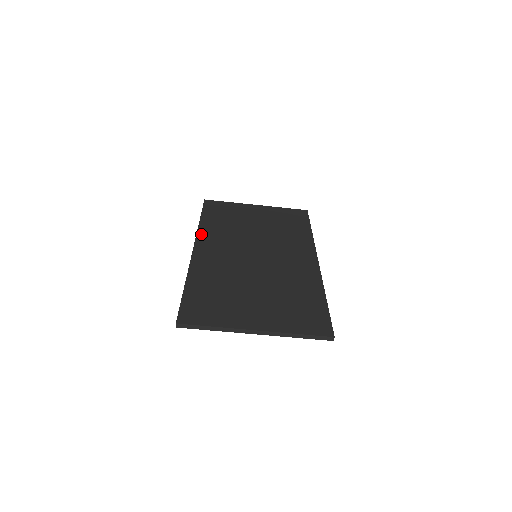
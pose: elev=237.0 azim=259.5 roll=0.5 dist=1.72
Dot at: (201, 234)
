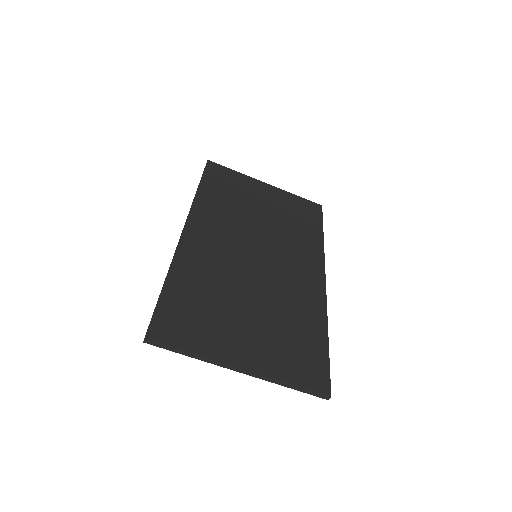
Dot at: (196, 209)
